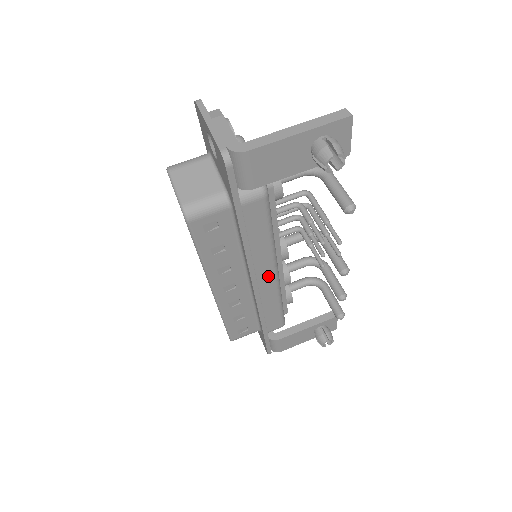
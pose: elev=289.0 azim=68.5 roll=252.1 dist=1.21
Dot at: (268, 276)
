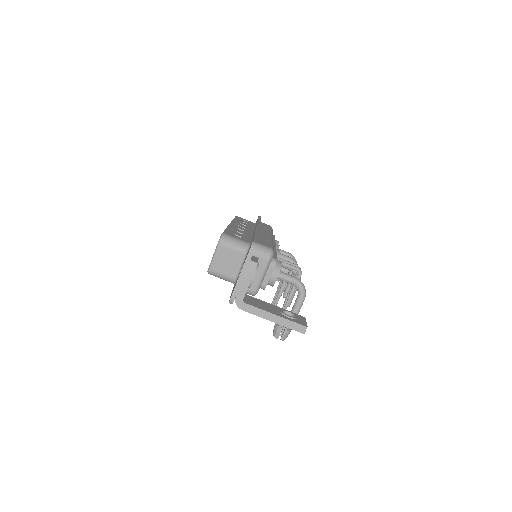
Dot at: occluded
